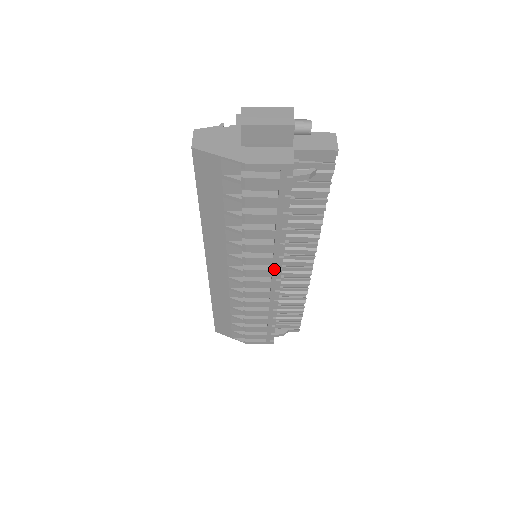
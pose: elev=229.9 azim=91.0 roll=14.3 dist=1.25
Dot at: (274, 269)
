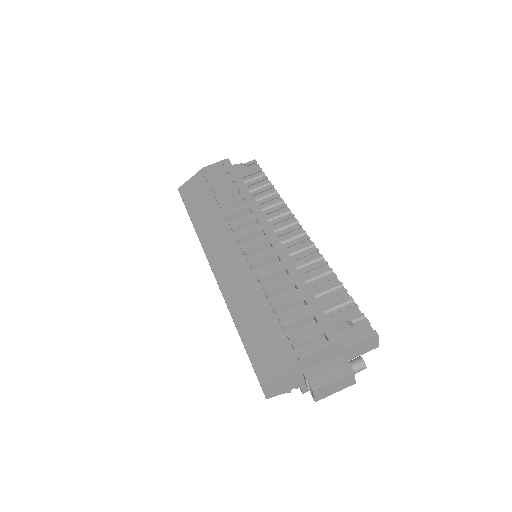
Dot at: (260, 222)
